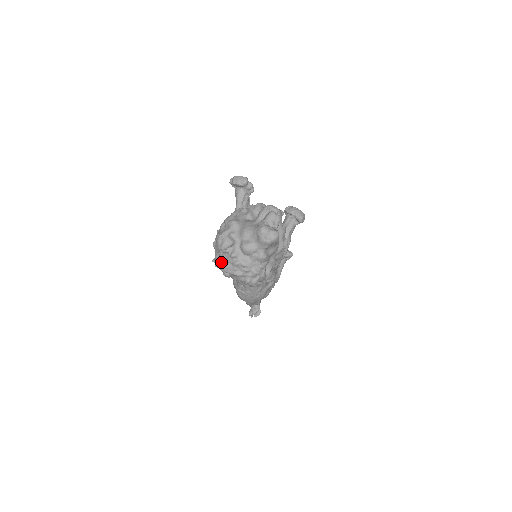
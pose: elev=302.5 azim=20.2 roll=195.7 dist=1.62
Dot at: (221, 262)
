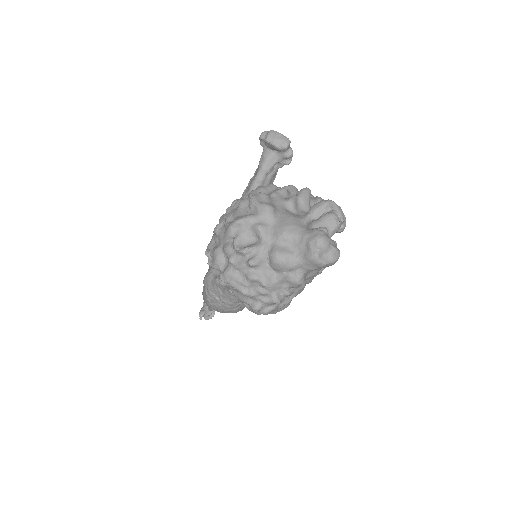
Dot at: (223, 263)
